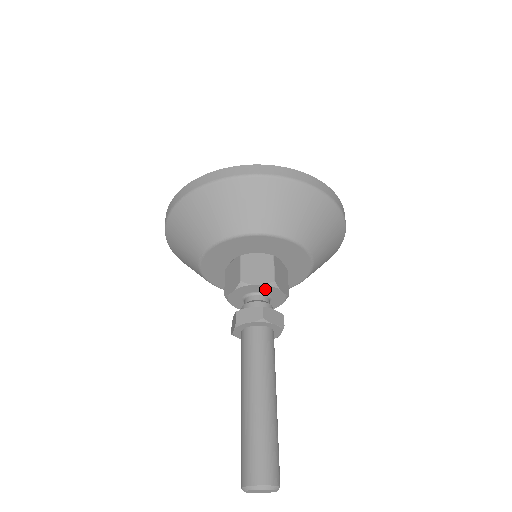
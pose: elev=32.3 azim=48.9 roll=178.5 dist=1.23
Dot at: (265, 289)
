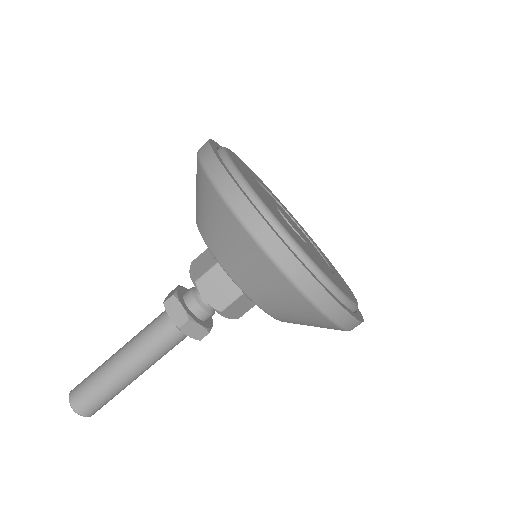
Dot at: occluded
